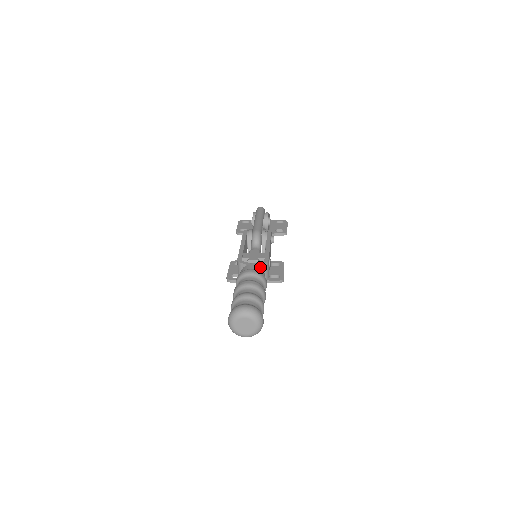
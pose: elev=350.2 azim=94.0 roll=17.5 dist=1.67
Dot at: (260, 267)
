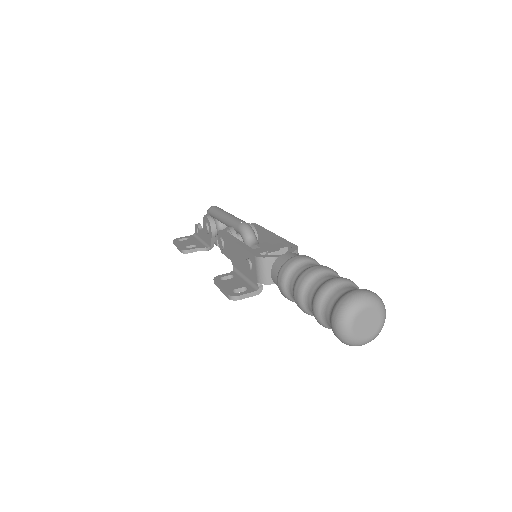
Dot at: (297, 254)
